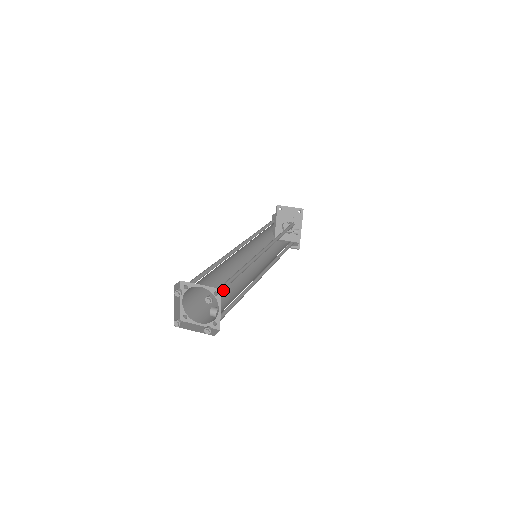
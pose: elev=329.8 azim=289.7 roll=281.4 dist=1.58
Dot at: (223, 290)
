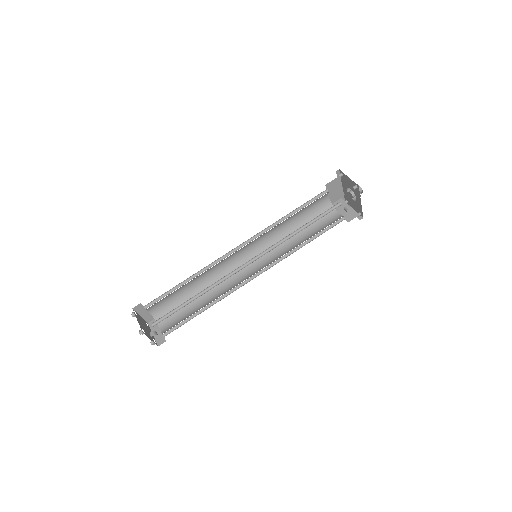
Dot at: occluded
